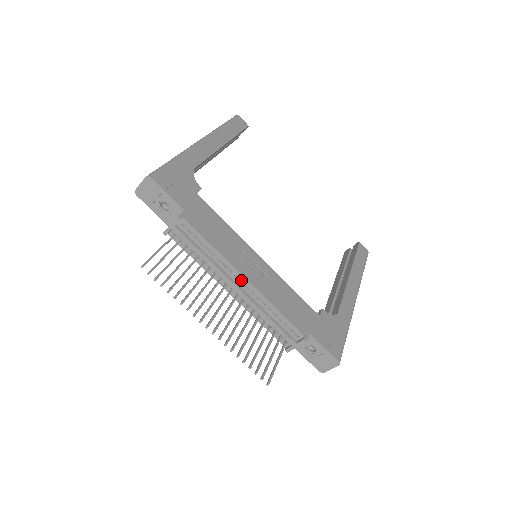
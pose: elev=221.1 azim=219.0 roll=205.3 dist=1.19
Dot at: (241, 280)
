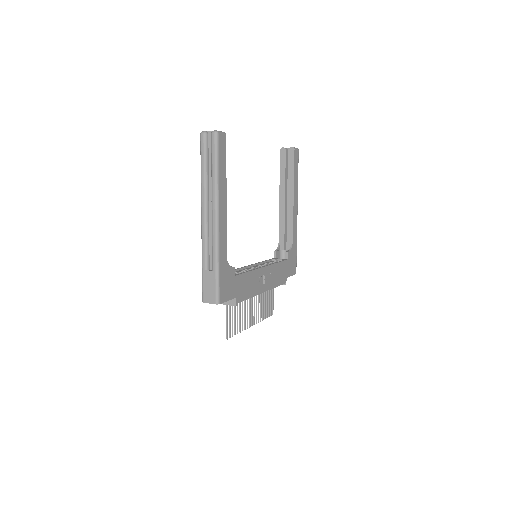
Dot at: occluded
